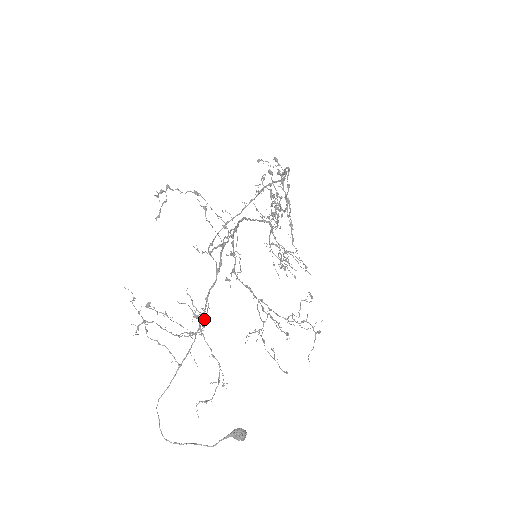
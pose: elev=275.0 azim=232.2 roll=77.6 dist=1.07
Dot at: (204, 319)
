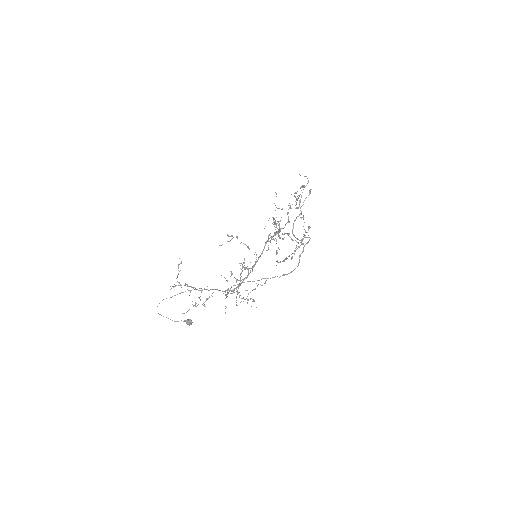
Dot at: (207, 299)
